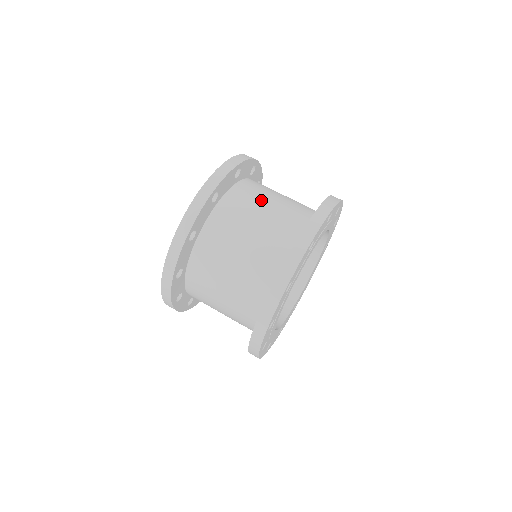
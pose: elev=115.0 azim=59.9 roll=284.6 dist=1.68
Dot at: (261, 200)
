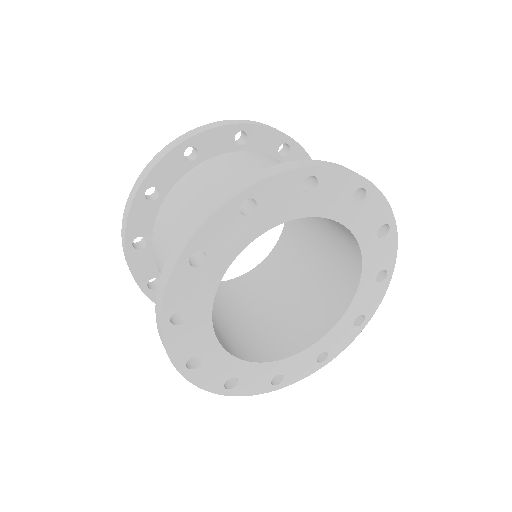
Dot at: occluded
